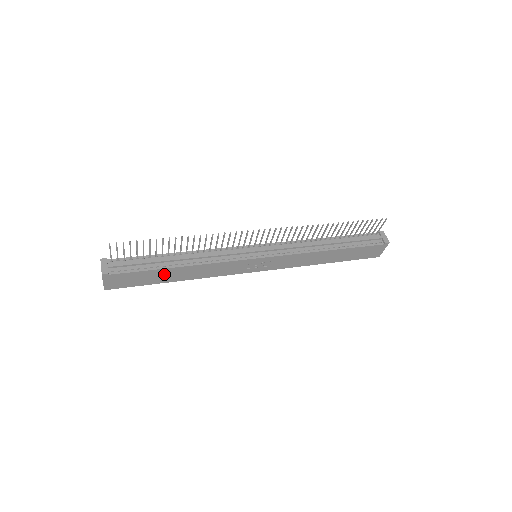
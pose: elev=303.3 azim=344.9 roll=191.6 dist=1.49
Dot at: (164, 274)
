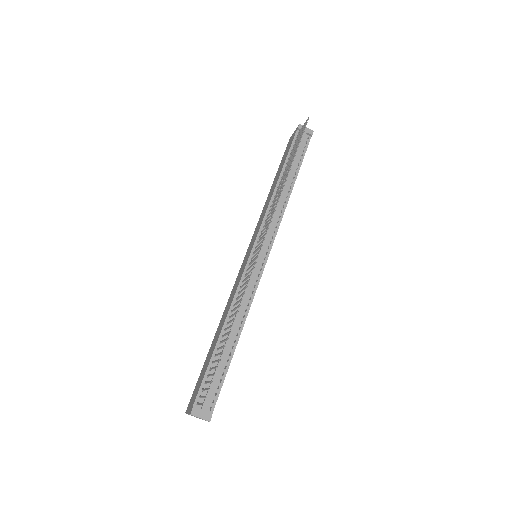
Dot at: occluded
